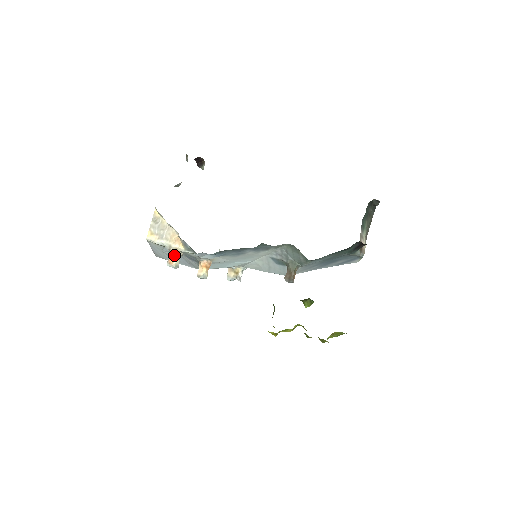
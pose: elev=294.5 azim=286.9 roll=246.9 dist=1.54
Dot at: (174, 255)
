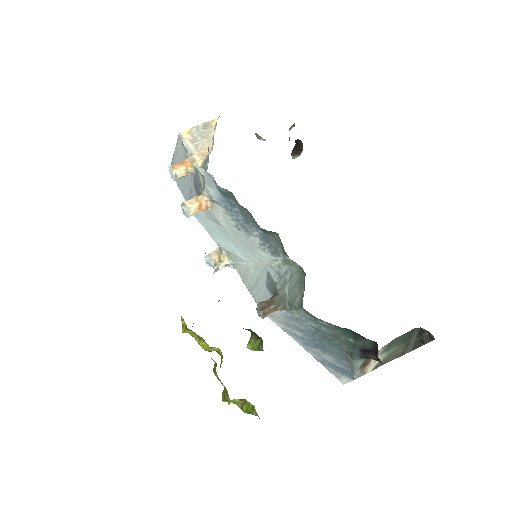
Dot at: (185, 164)
